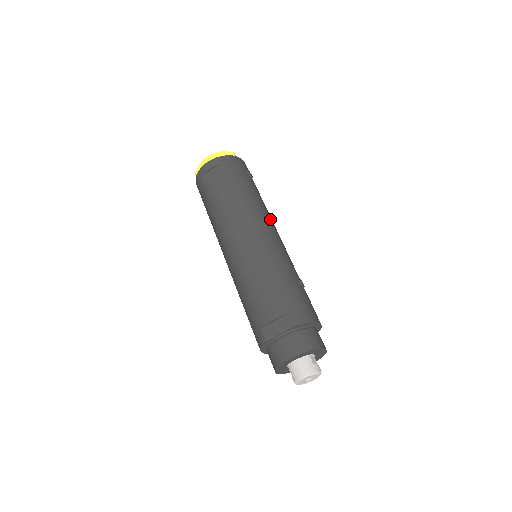
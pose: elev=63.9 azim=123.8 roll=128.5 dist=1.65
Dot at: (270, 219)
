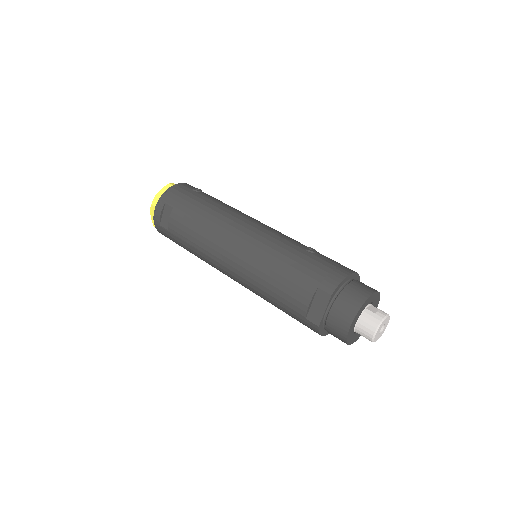
Dot at: (242, 215)
